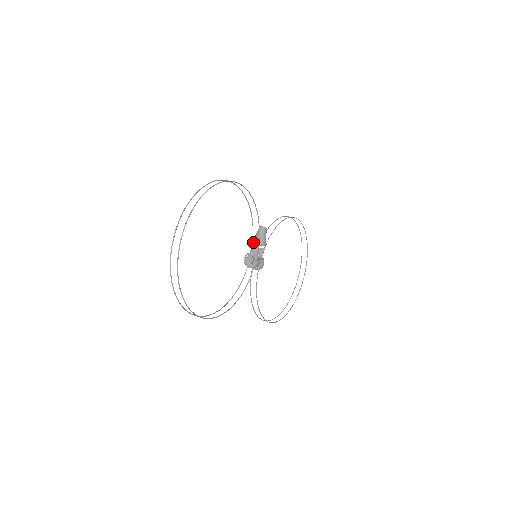
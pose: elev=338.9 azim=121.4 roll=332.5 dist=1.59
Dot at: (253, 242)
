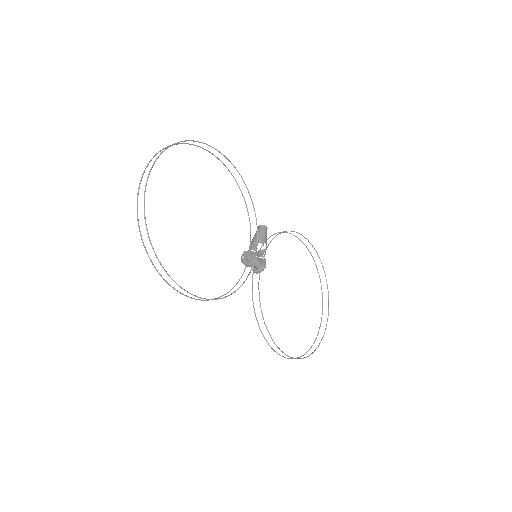
Dot at: occluded
